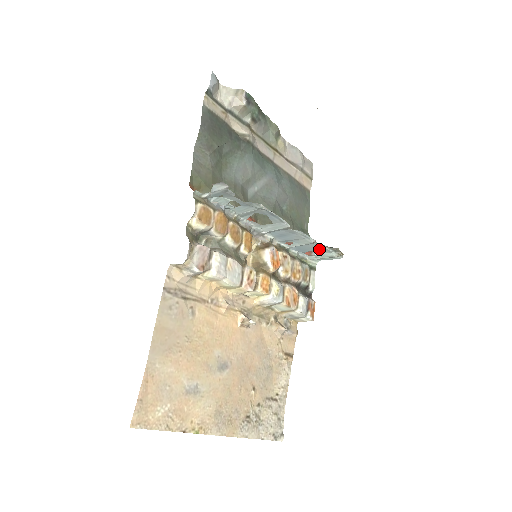
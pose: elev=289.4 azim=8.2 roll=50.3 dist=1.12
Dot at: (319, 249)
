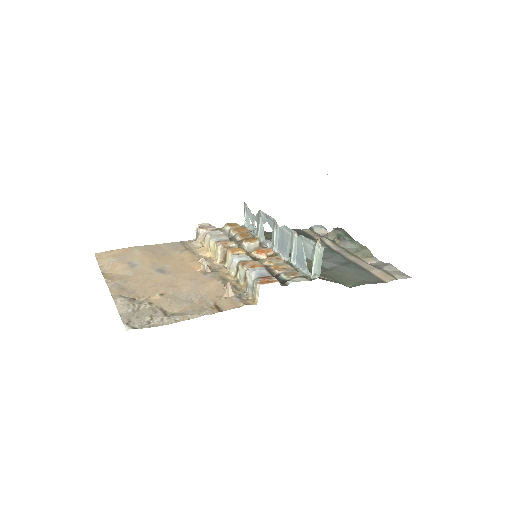
Dot at: (306, 247)
